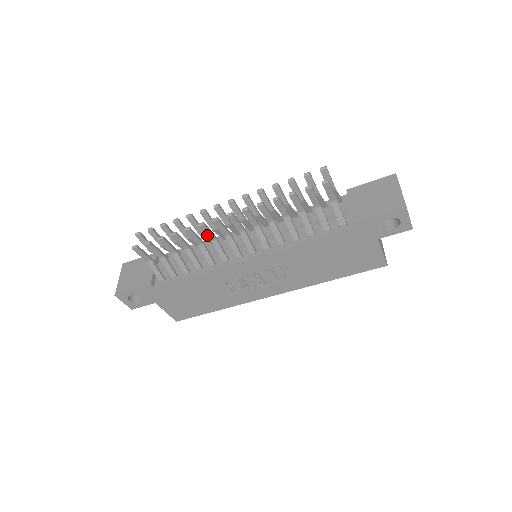
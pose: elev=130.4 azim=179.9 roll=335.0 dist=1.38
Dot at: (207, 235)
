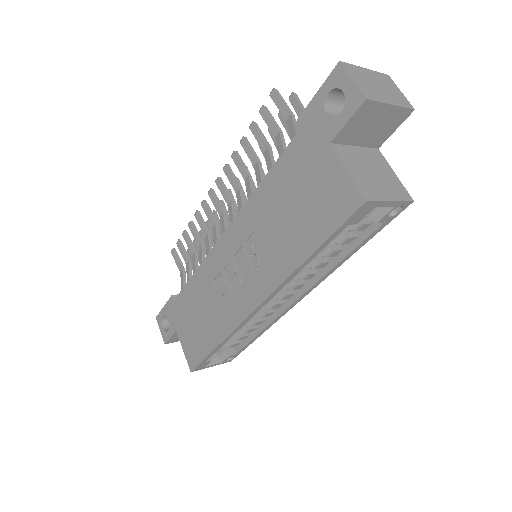
Dot at: (208, 218)
